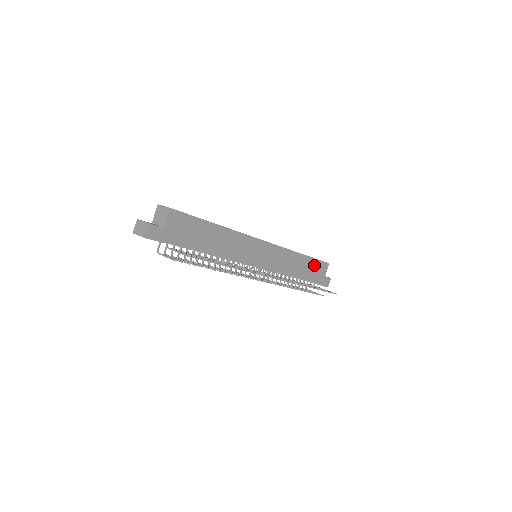
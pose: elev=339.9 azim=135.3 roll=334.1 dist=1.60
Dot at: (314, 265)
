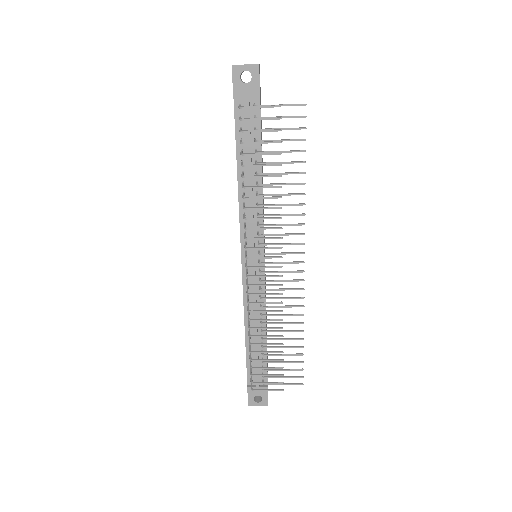
Dot at: occluded
